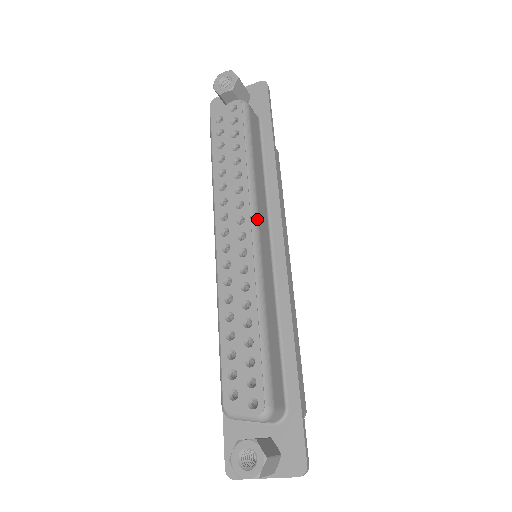
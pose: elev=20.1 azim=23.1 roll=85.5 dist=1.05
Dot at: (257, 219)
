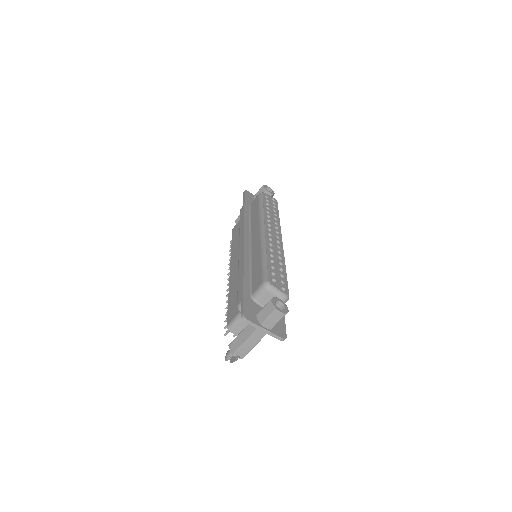
Dot at: occluded
